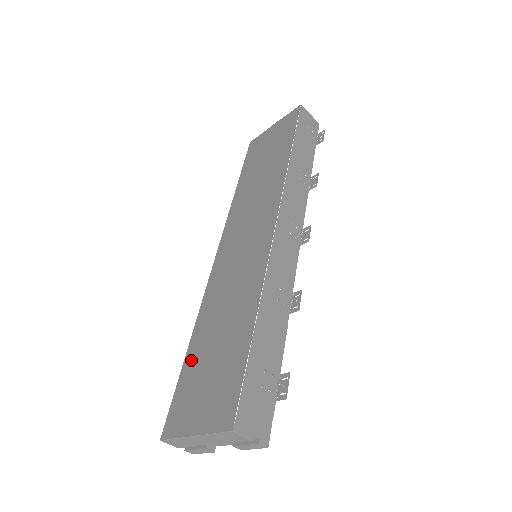
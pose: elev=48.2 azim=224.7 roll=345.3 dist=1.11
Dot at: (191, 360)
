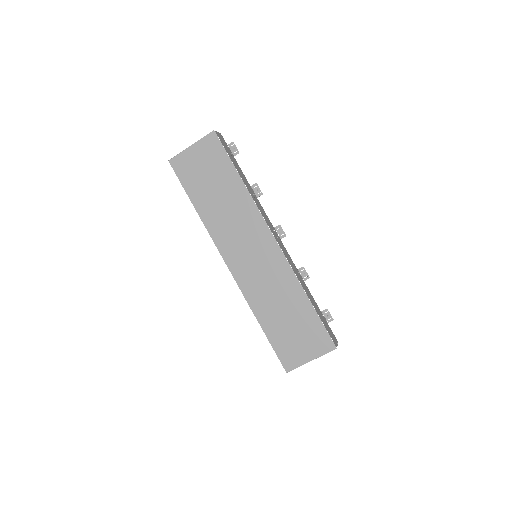
Dot at: (272, 332)
